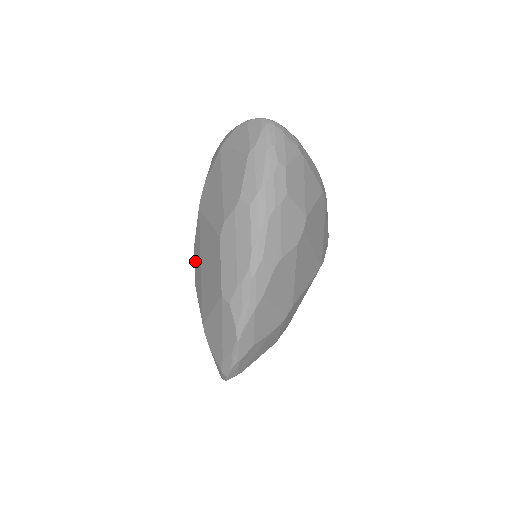
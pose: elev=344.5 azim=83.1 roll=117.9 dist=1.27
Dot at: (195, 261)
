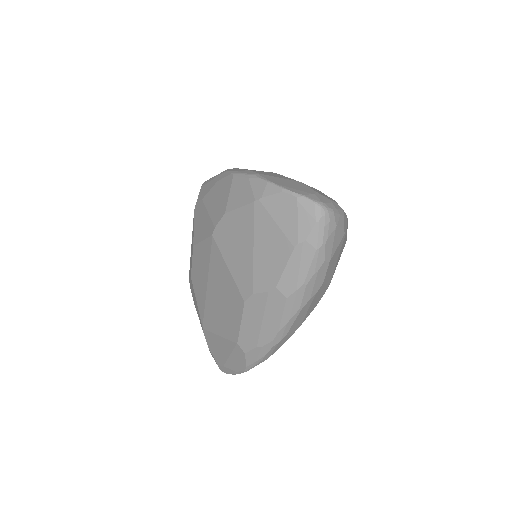
Dot at: (195, 262)
